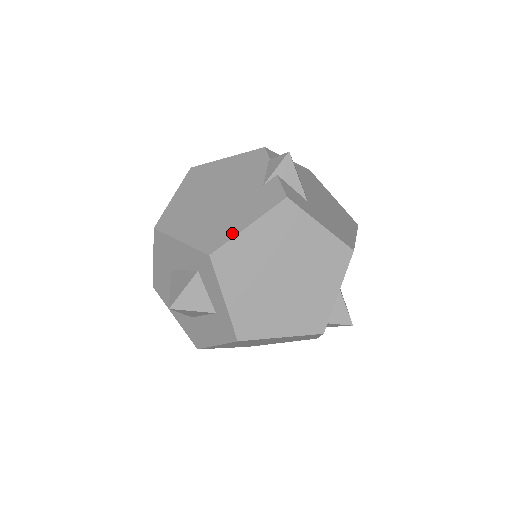
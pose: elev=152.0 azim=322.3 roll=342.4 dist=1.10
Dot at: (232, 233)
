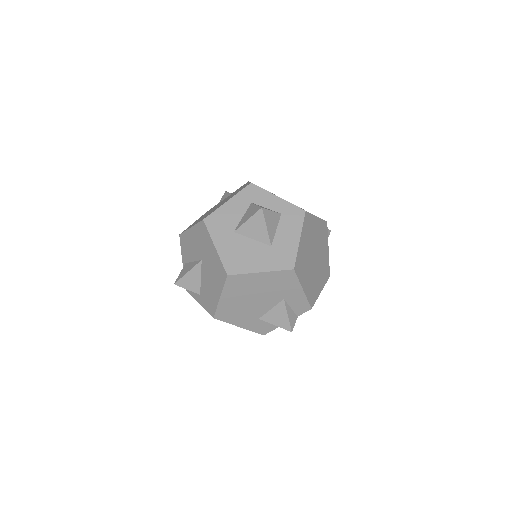
Dot at: occluded
